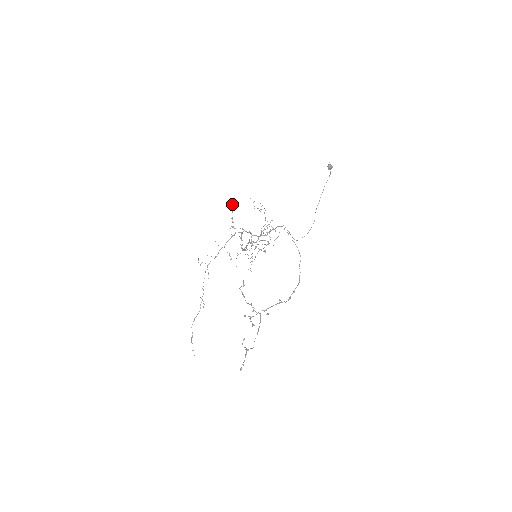
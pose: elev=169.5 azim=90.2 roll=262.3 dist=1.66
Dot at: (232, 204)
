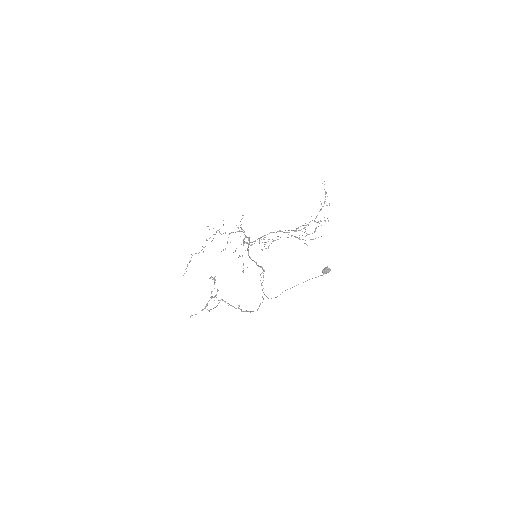
Dot at: (243, 215)
